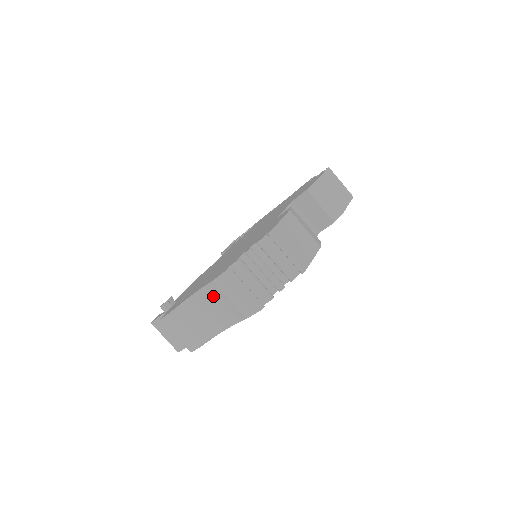
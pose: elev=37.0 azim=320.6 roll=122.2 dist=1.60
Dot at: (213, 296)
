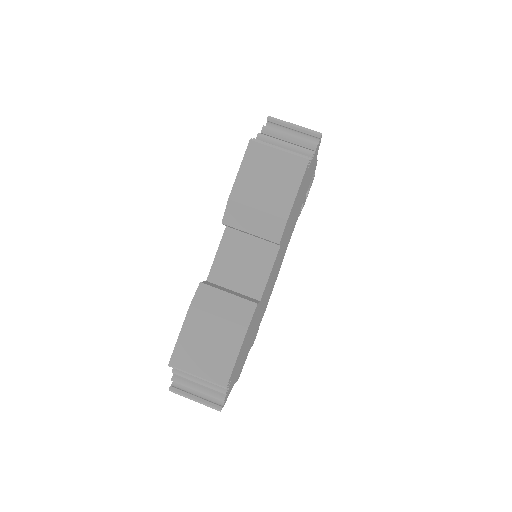
Dot at: occluded
